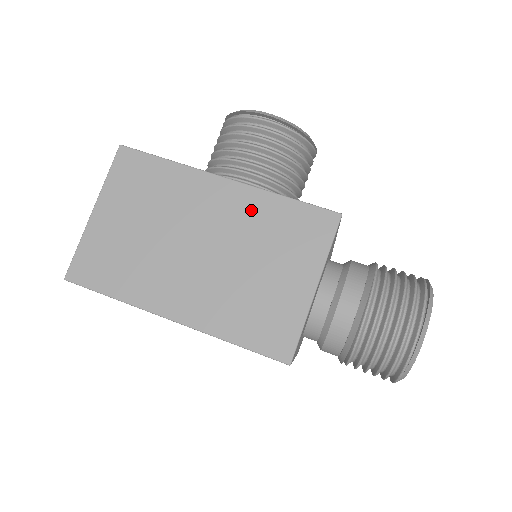
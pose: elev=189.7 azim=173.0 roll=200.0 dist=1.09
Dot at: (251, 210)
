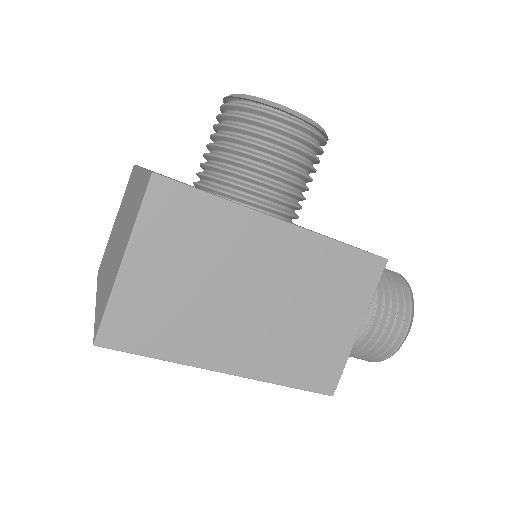
Dot at: (308, 257)
